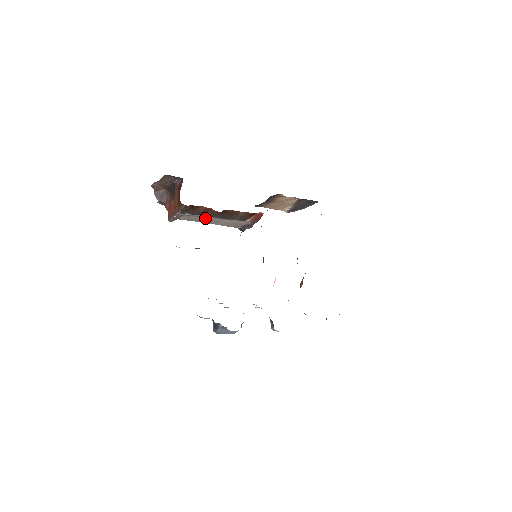
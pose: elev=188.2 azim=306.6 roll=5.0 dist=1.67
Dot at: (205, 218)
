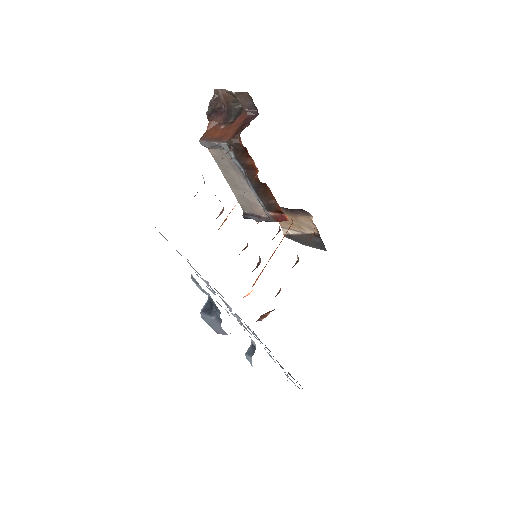
Dot at: (234, 173)
